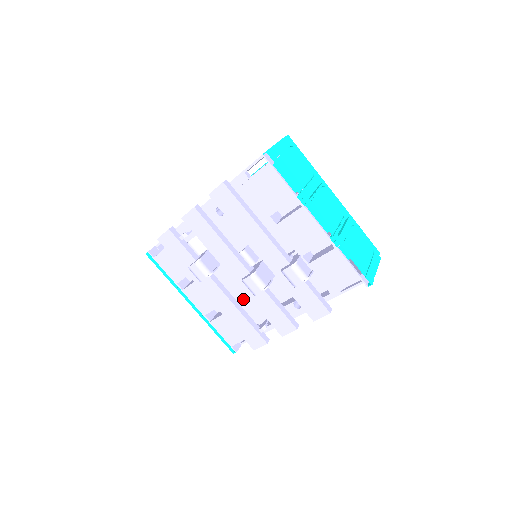
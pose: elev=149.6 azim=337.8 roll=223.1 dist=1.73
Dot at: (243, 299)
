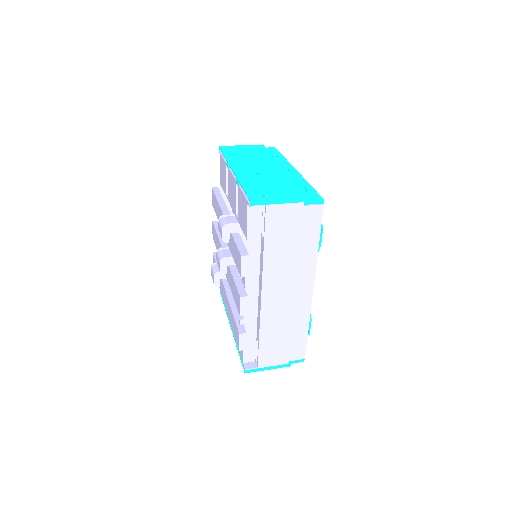
Dot at: occluded
